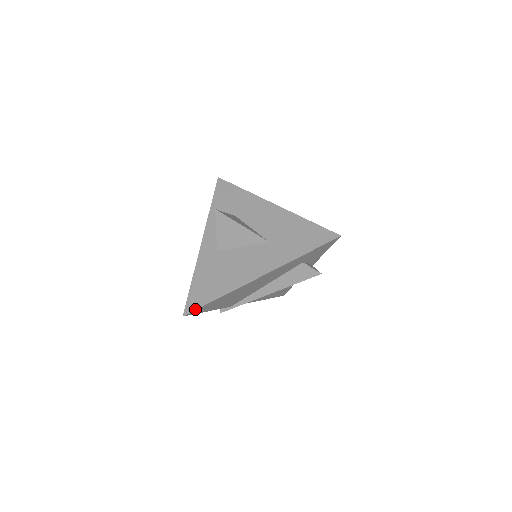
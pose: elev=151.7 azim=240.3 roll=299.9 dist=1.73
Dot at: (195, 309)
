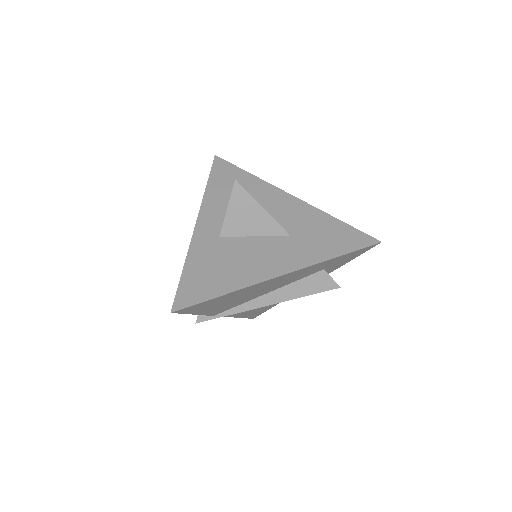
Dot at: (190, 305)
